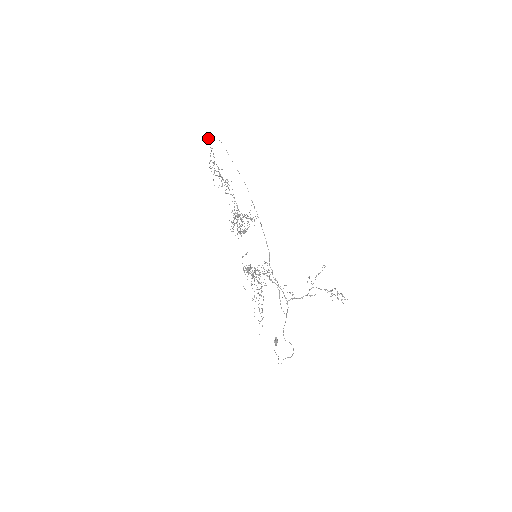
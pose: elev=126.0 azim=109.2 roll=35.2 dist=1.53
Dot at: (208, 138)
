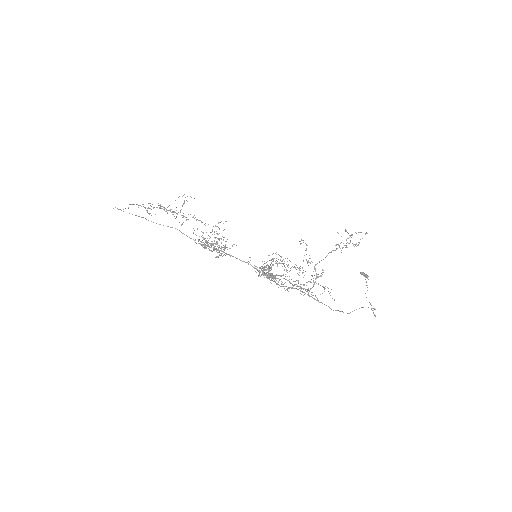
Dot at: occluded
